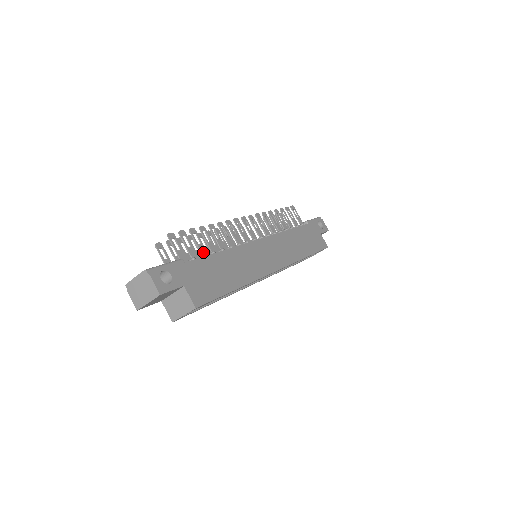
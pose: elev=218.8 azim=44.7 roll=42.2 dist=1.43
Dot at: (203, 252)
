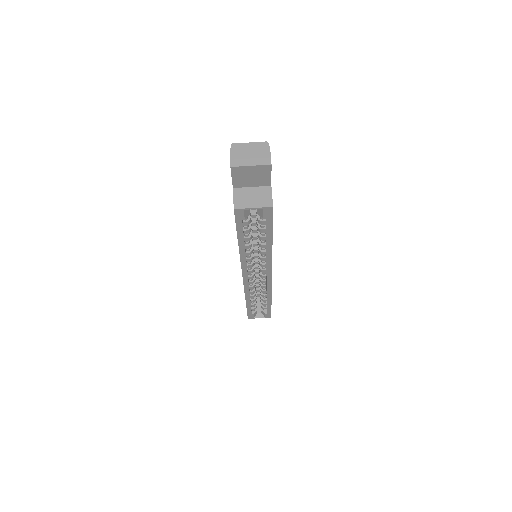
Dot at: occluded
